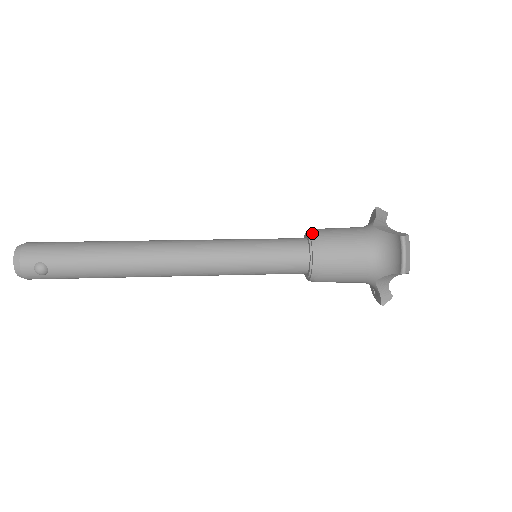
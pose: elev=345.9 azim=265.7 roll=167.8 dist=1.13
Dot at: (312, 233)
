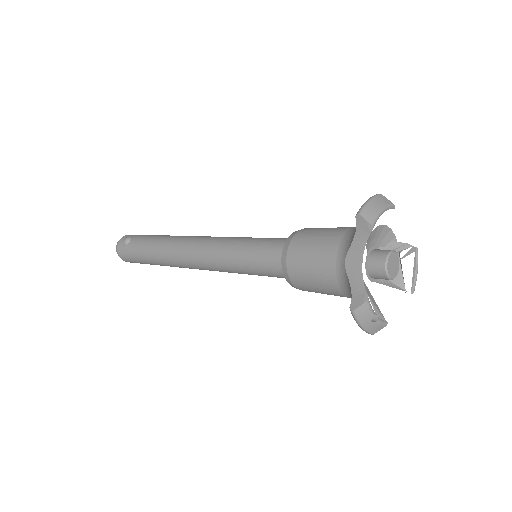
Dot at: occluded
